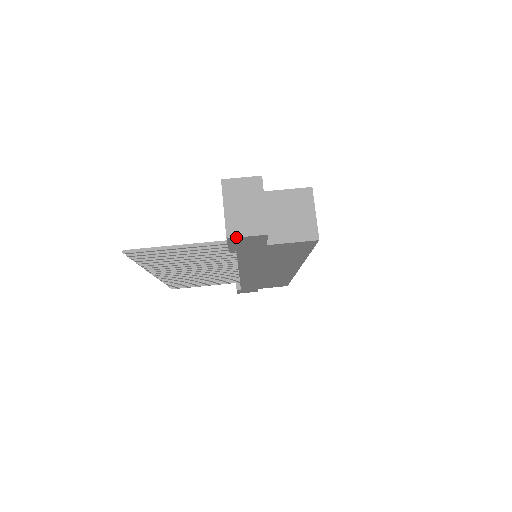
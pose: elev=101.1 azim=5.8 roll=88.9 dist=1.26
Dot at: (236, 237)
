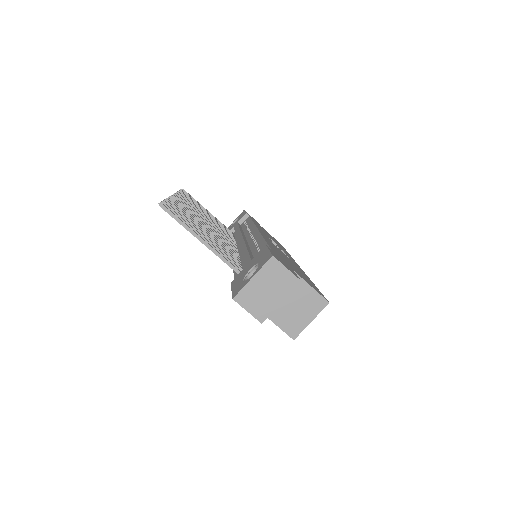
Dot at: (240, 304)
